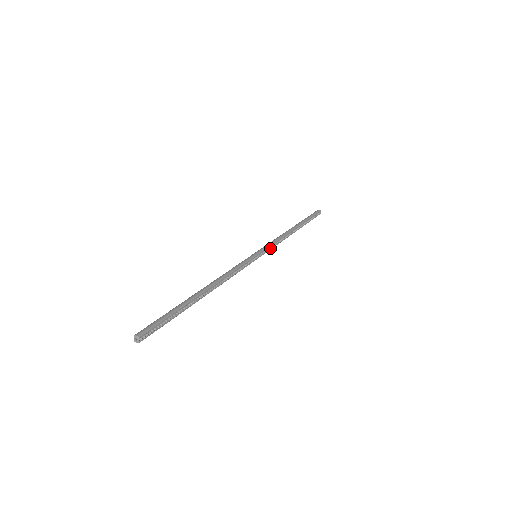
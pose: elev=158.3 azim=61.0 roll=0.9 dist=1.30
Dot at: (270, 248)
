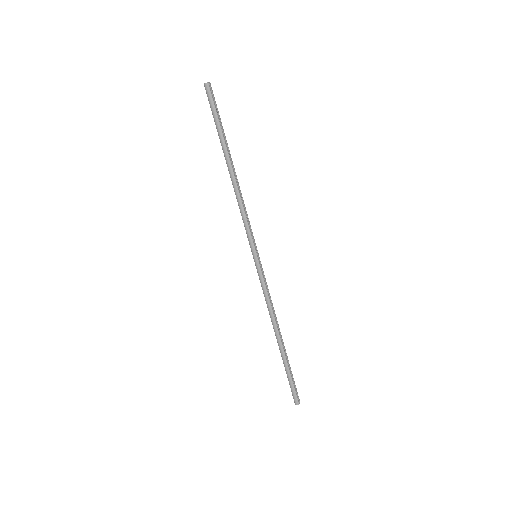
Dot at: (265, 281)
